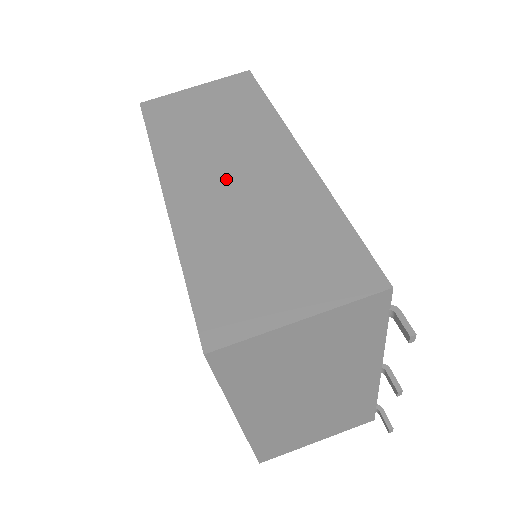
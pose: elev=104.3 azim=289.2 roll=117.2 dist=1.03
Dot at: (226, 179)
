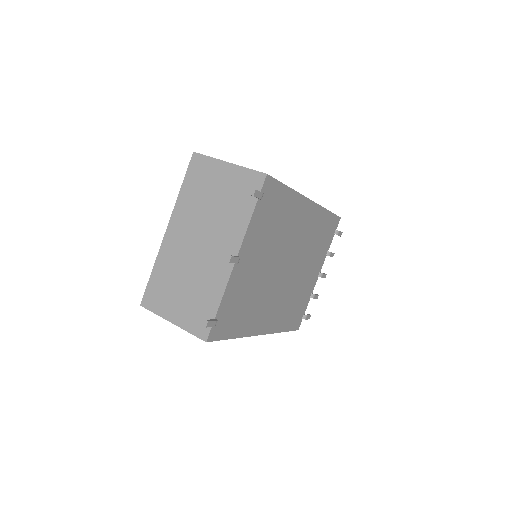
Dot at: occluded
